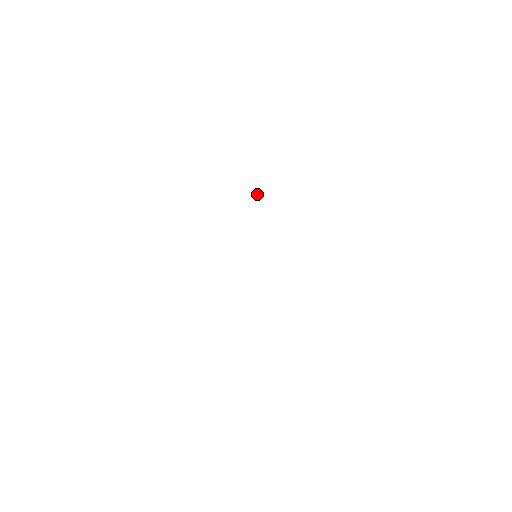
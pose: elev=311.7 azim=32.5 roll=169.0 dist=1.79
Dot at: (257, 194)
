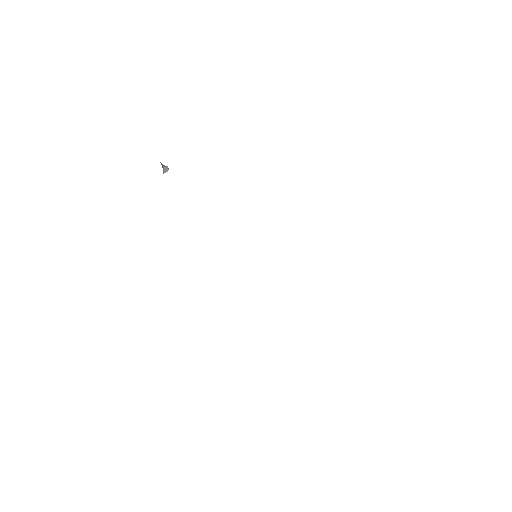
Dot at: (164, 172)
